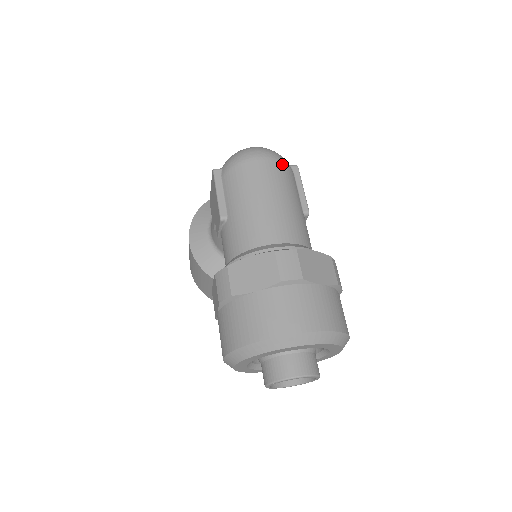
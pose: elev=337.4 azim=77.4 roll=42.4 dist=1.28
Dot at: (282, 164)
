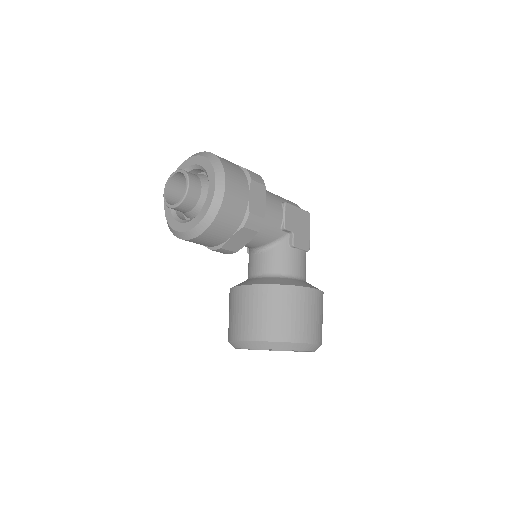
Dot at: (294, 203)
